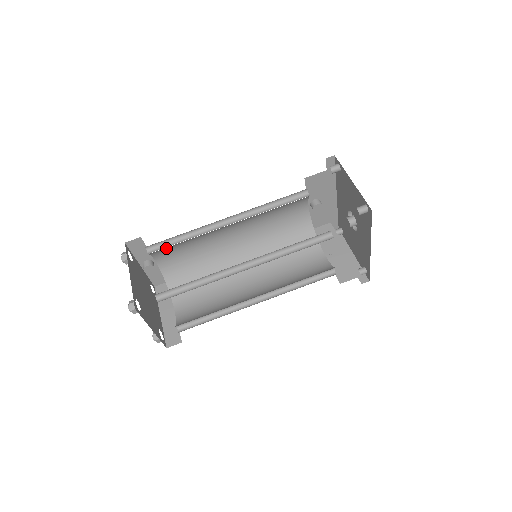
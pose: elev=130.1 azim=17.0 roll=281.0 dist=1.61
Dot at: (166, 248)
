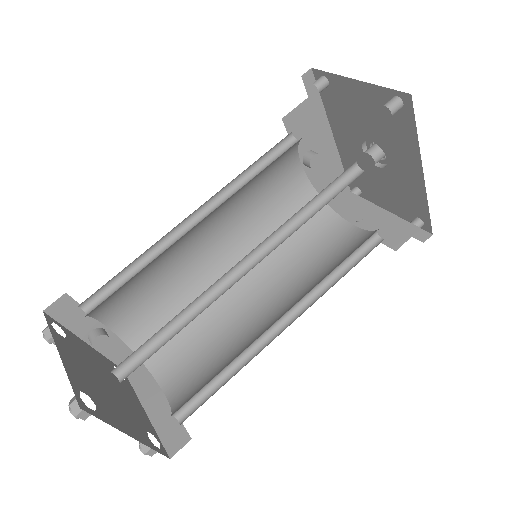
Dot at: (114, 297)
